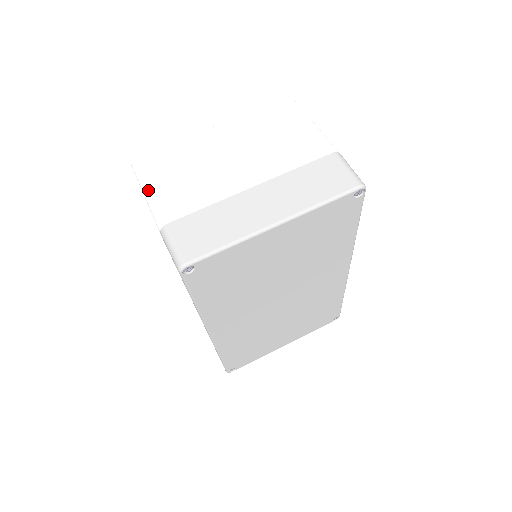
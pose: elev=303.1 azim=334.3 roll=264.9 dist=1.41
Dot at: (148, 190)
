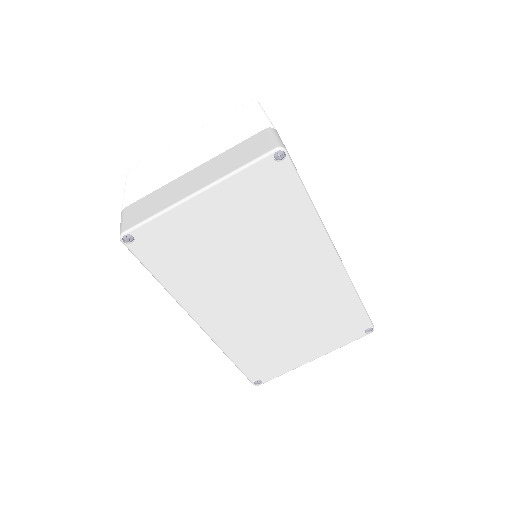
Dot at: (125, 189)
